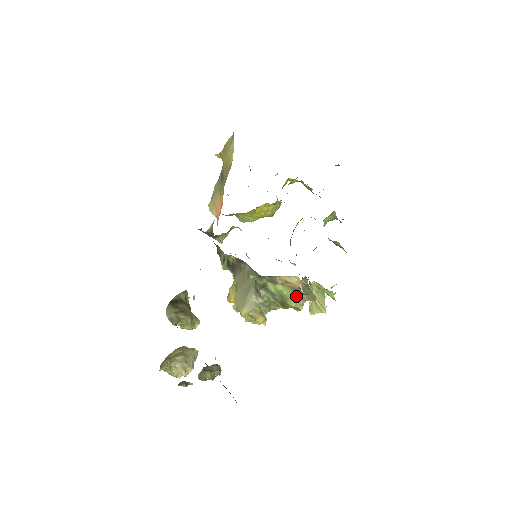
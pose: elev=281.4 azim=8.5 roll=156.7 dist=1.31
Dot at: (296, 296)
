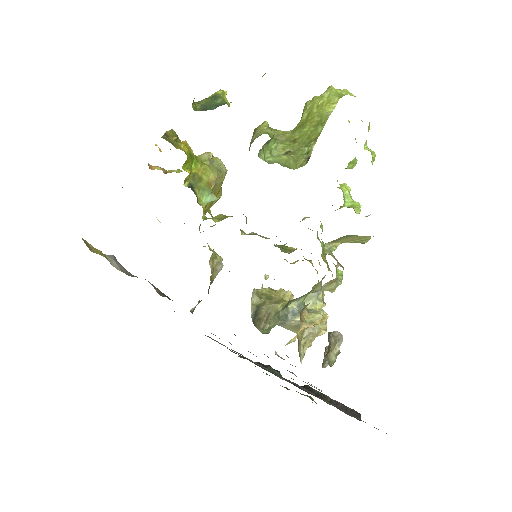
Dot at: occluded
